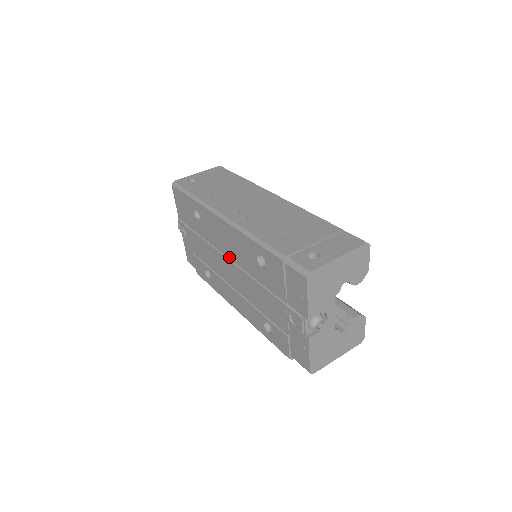
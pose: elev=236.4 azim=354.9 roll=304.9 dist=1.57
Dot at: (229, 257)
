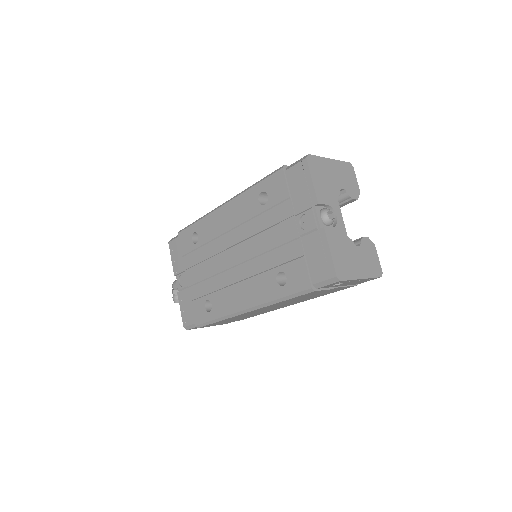
Dot at: (231, 245)
